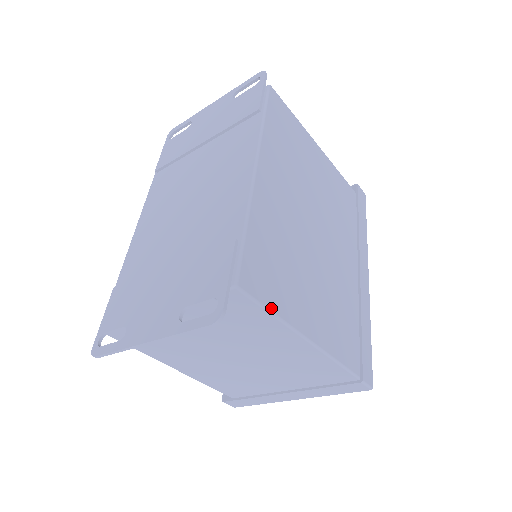
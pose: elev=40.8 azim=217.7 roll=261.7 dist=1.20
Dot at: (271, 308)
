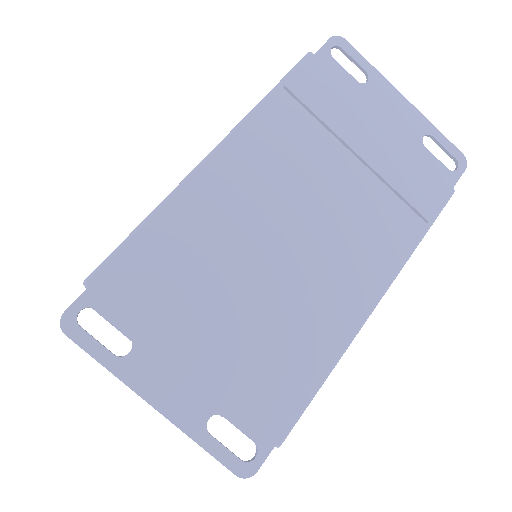
Dot at: occluded
